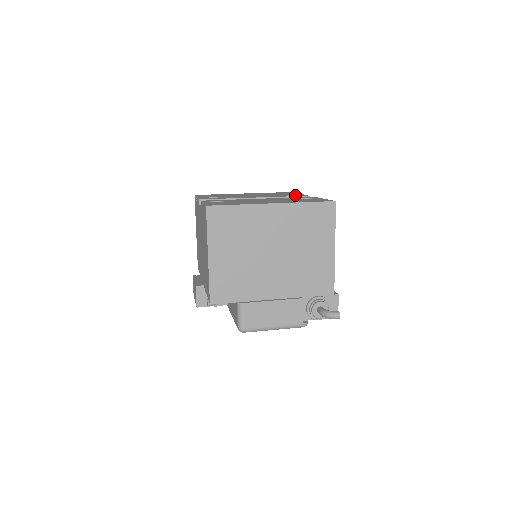
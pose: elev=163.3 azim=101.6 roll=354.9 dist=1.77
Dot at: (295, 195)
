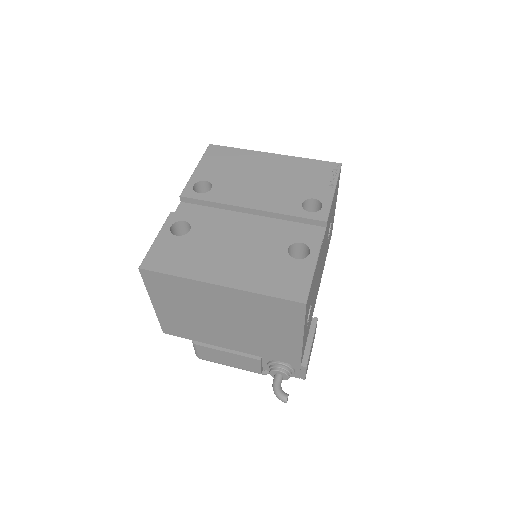
Dot at: (319, 201)
